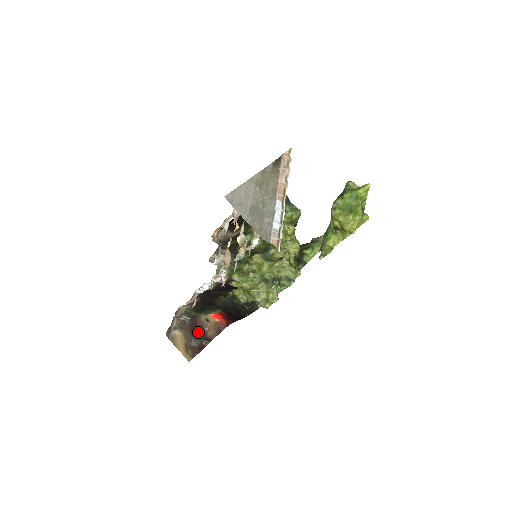
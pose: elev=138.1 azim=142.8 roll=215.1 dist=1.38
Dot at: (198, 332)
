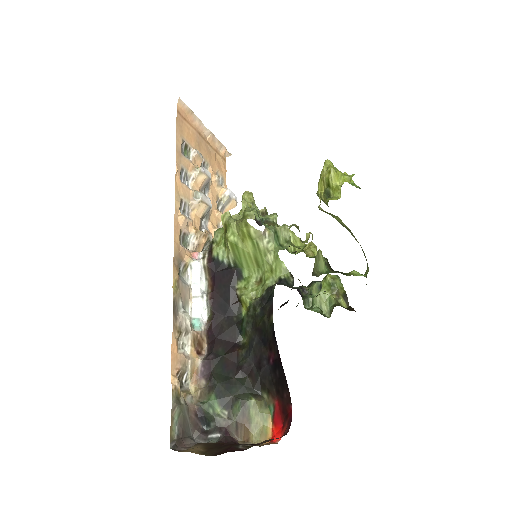
Dot at: occluded
